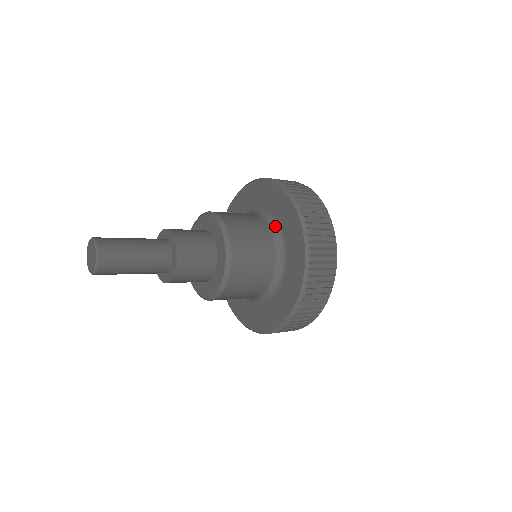
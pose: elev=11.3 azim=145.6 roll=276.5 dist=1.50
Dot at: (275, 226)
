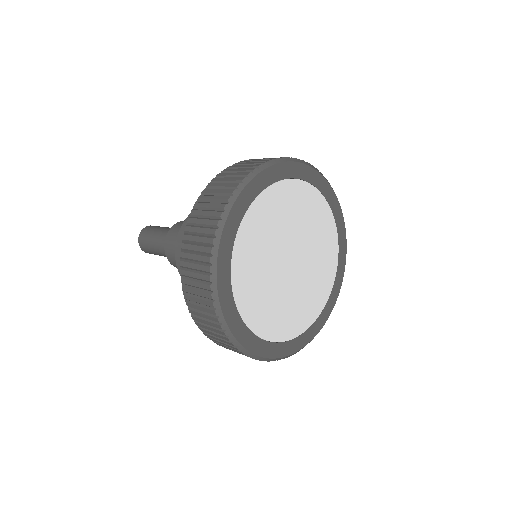
Dot at: occluded
